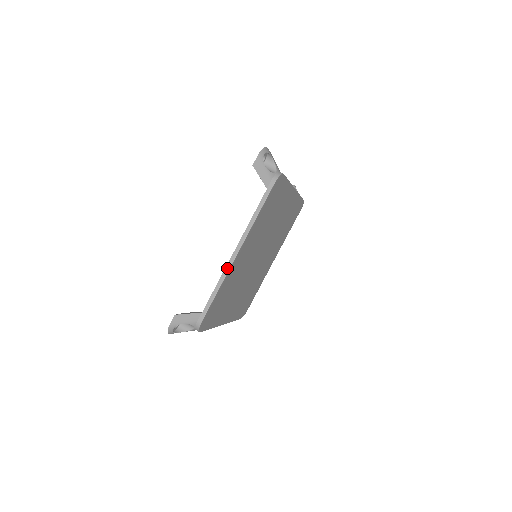
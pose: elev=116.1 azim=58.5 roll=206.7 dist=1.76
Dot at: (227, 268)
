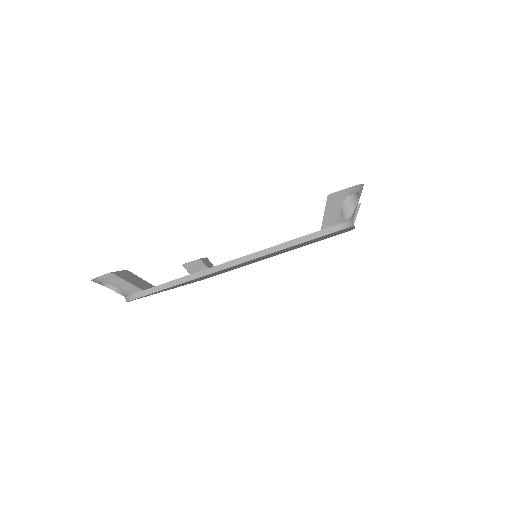
Dot at: (205, 272)
